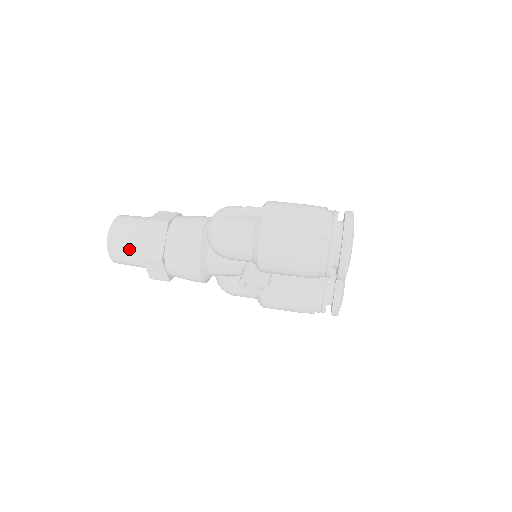
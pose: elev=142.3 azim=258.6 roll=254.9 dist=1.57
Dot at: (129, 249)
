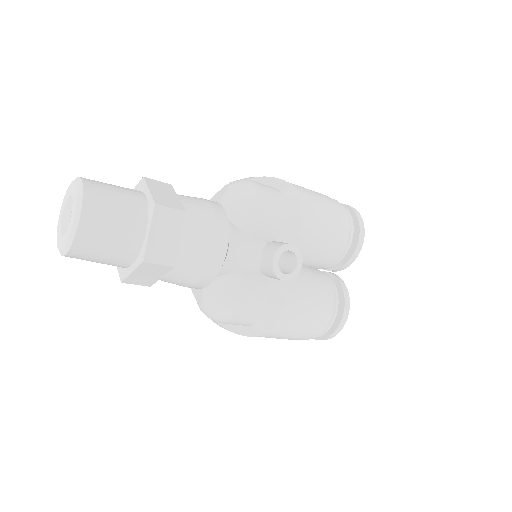
Dot at: (122, 203)
